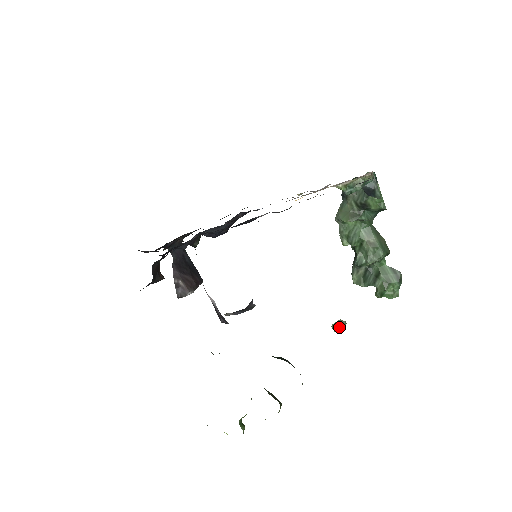
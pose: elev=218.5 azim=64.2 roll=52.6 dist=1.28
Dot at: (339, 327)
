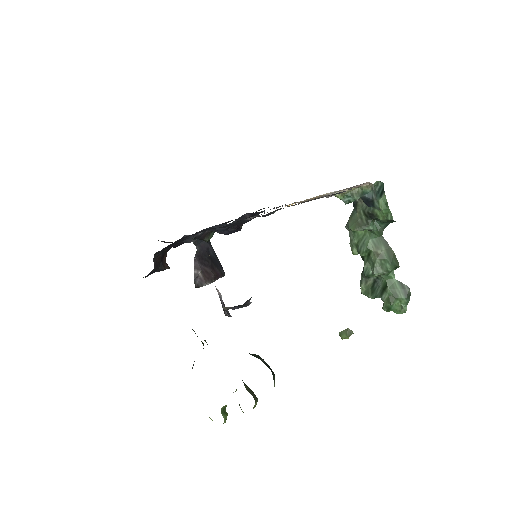
Dot at: (345, 336)
